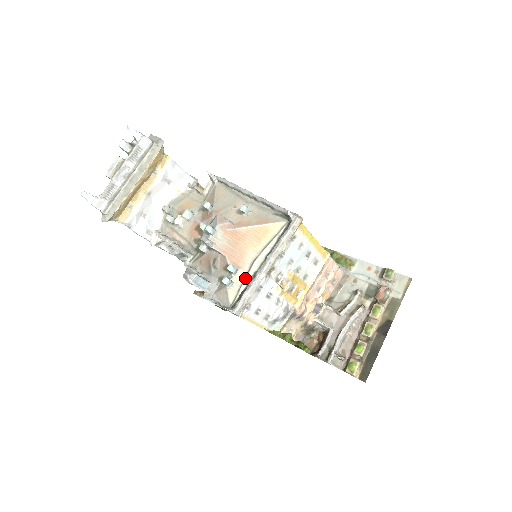
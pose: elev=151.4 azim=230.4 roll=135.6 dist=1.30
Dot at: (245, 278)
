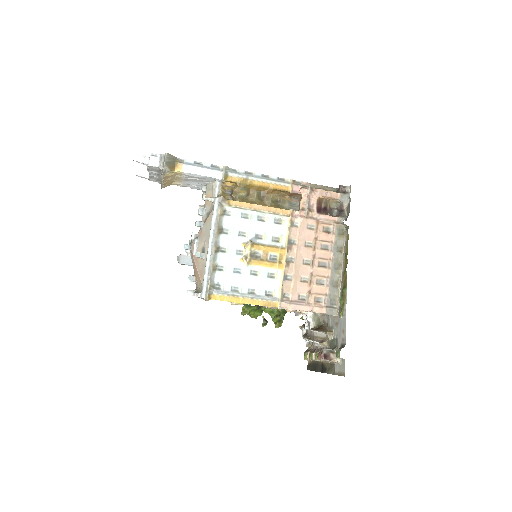
Dot at: (197, 288)
